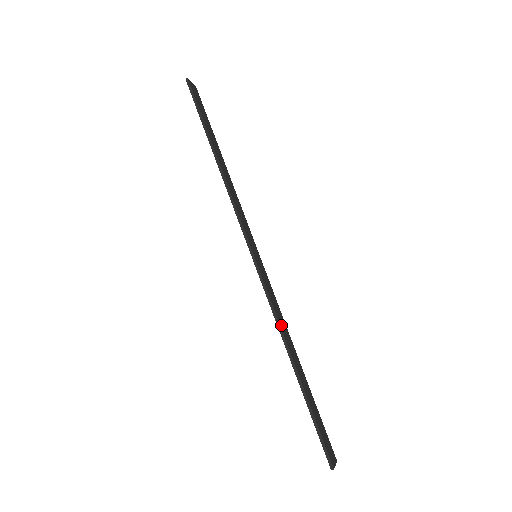
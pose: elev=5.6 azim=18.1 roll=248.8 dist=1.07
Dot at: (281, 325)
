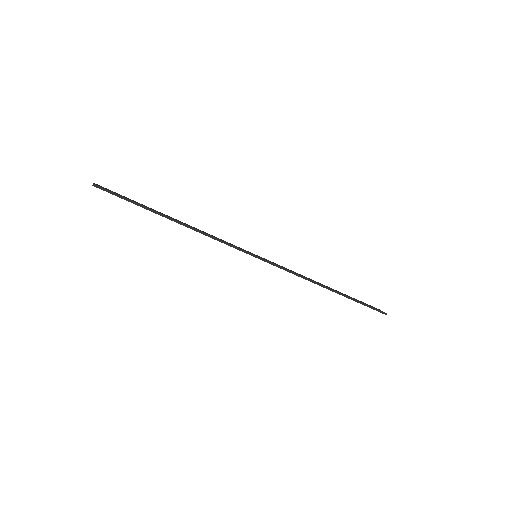
Dot at: (306, 278)
